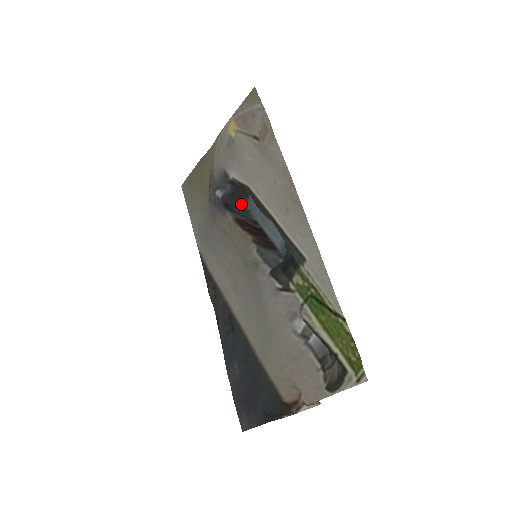
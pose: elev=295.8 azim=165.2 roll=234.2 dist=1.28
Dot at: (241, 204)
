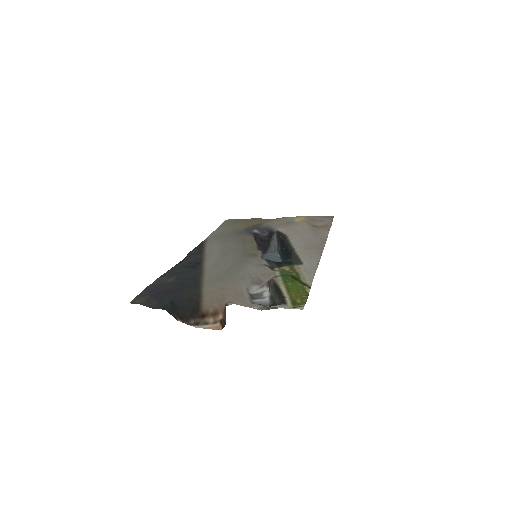
Dot at: occluded
